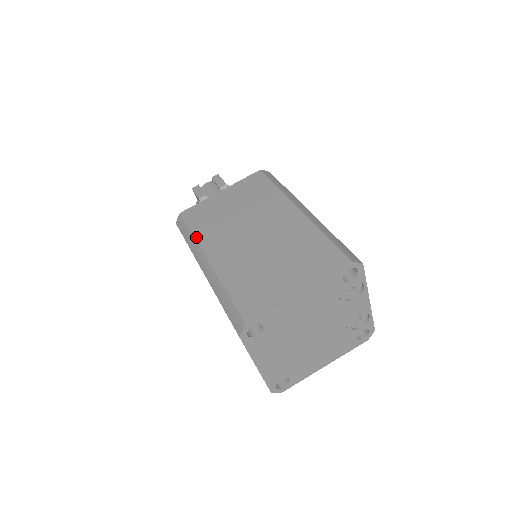
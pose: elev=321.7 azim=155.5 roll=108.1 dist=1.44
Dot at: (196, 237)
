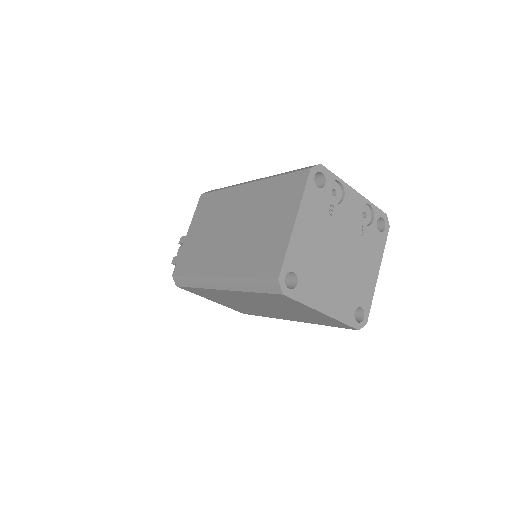
Dot at: (196, 275)
